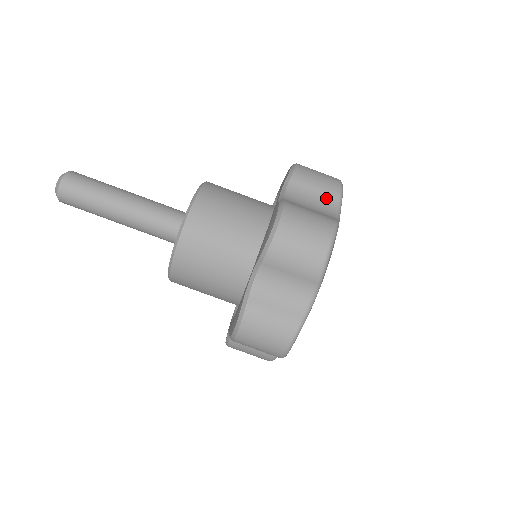
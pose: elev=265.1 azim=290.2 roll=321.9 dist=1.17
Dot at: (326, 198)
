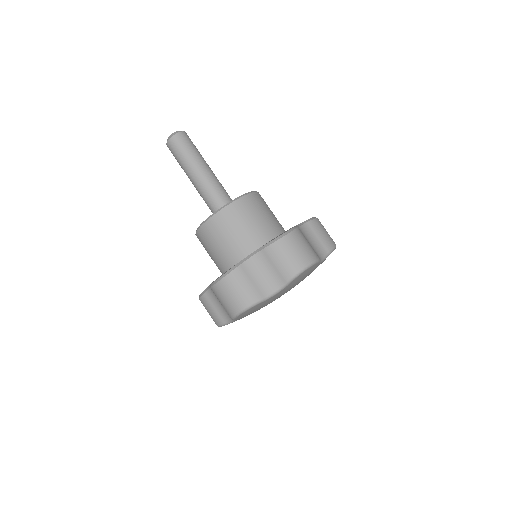
Dot at: (277, 276)
